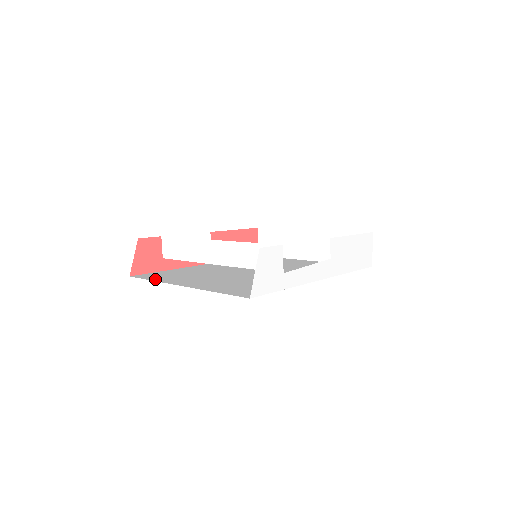
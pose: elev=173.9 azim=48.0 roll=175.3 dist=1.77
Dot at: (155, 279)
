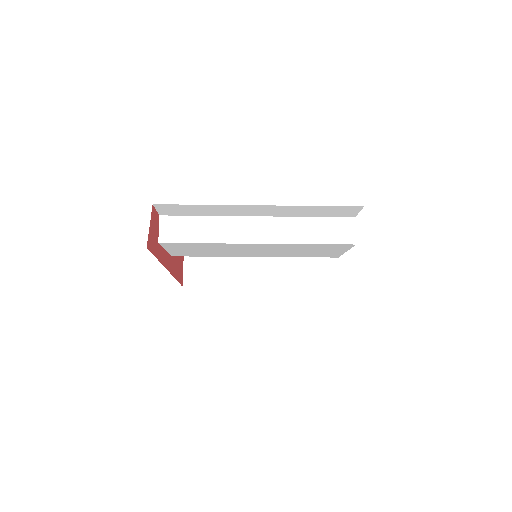
Dot at: occluded
